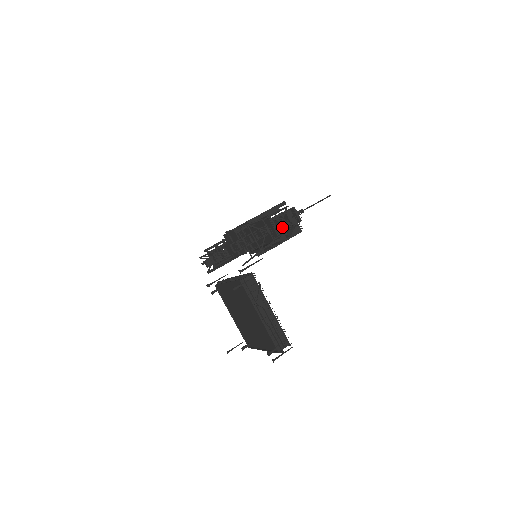
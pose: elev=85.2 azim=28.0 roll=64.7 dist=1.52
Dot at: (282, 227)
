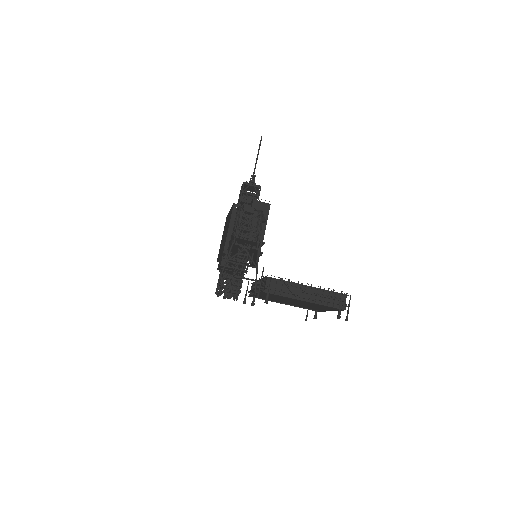
Dot at: (253, 232)
